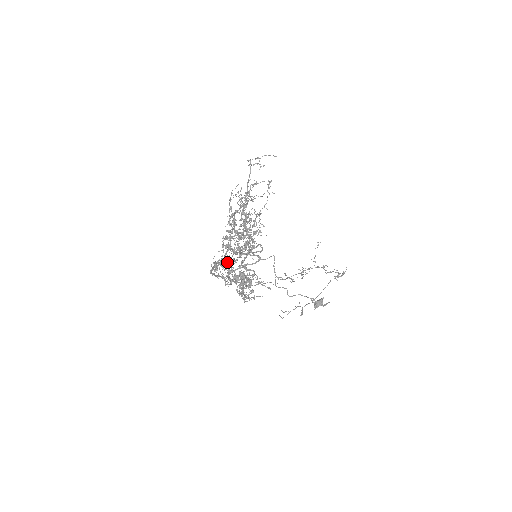
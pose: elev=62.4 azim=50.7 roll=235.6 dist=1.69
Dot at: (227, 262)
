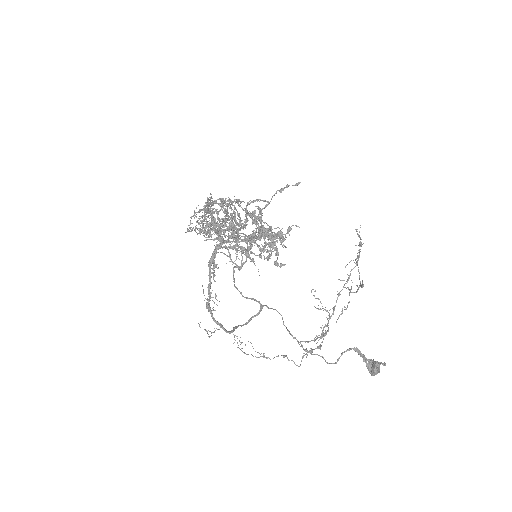
Dot at: (226, 240)
